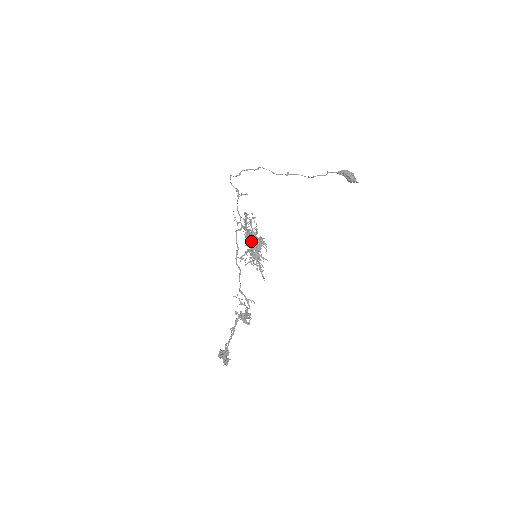
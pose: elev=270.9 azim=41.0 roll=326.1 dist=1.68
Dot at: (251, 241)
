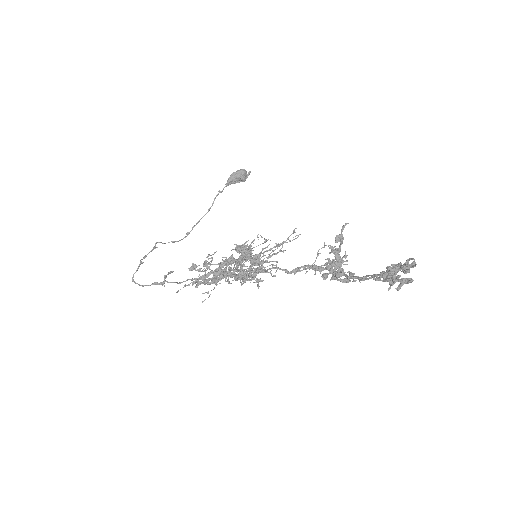
Dot at: (232, 262)
